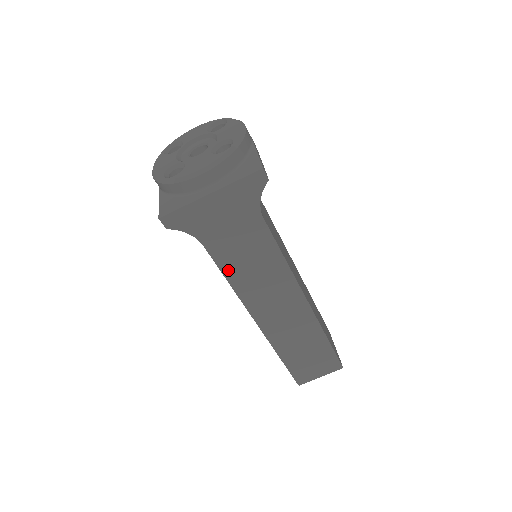
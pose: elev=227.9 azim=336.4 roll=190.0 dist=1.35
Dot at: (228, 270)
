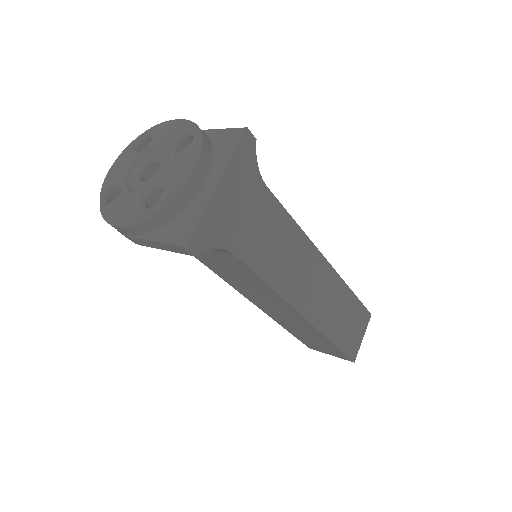
Dot at: (263, 271)
